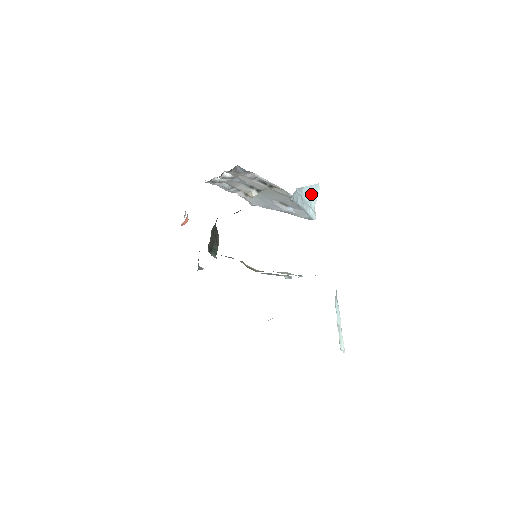
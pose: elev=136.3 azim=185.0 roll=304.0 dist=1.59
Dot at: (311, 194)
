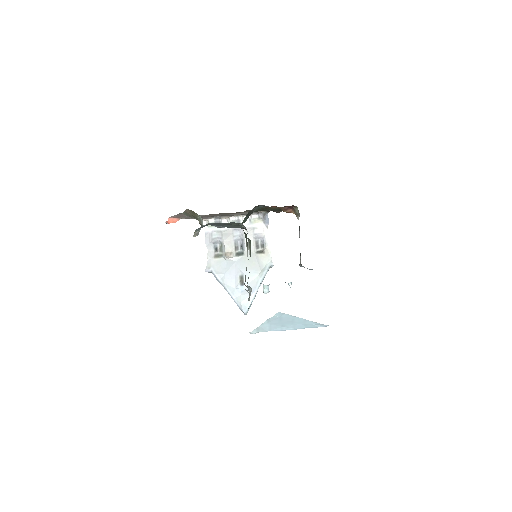
Dot at: occluded
